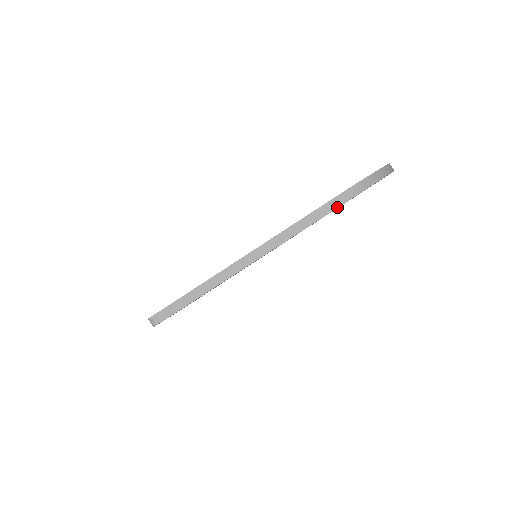
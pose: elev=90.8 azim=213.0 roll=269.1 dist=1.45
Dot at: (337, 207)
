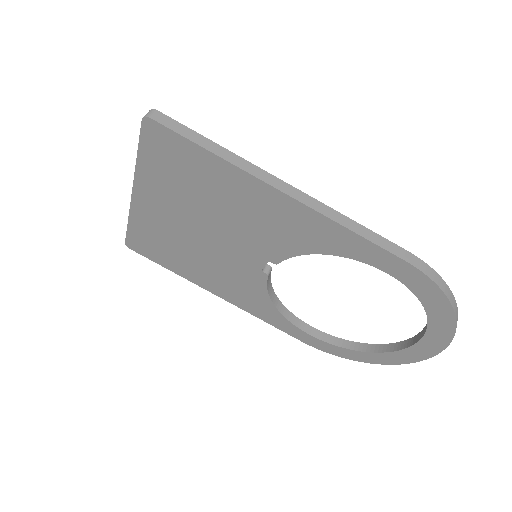
Dot at: (406, 260)
